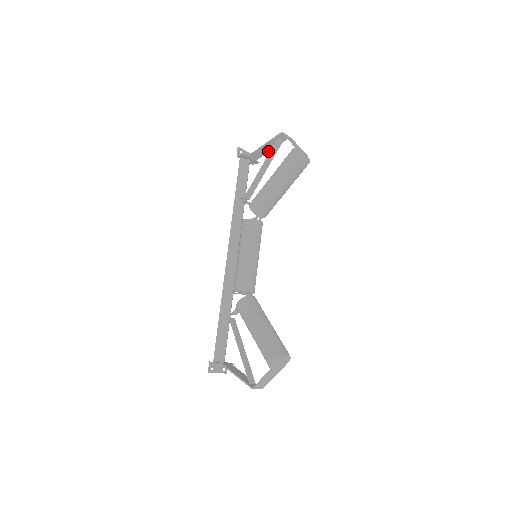
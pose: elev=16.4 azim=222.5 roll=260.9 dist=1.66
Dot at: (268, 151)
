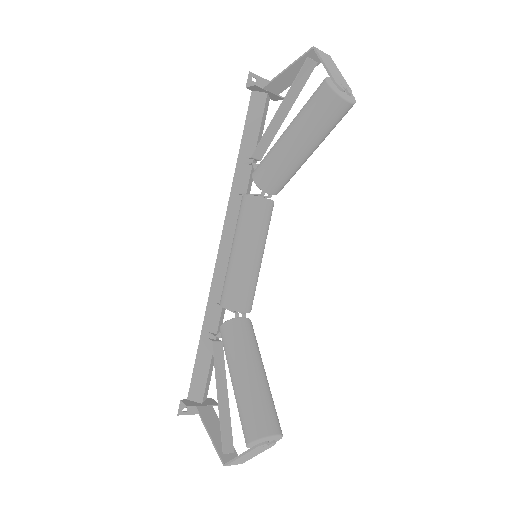
Dot at: occluded
